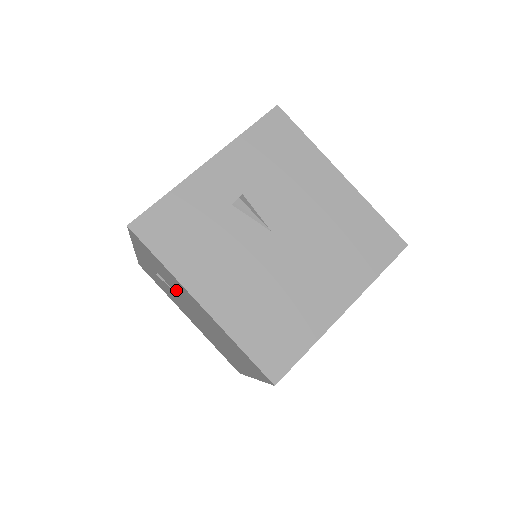
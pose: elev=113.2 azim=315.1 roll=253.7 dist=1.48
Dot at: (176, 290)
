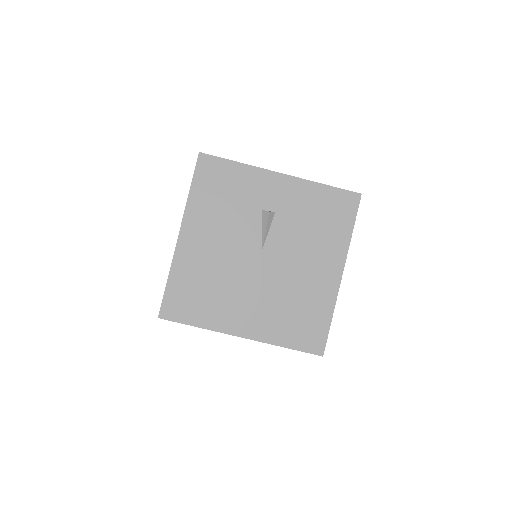
Dot at: occluded
